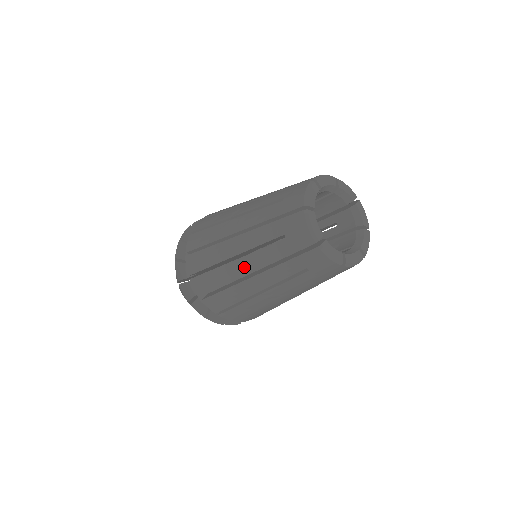
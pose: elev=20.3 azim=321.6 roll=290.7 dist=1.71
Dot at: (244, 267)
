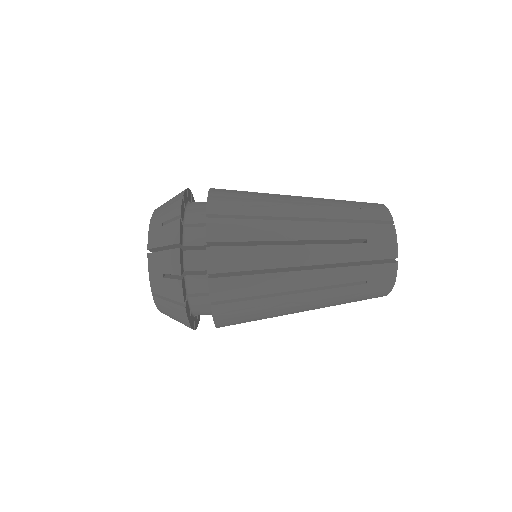
Dot at: (301, 256)
